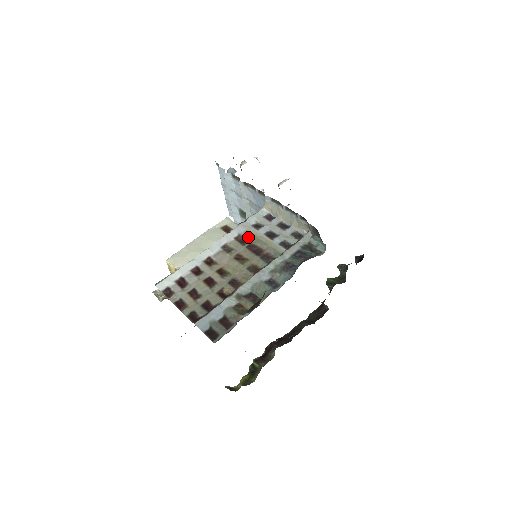
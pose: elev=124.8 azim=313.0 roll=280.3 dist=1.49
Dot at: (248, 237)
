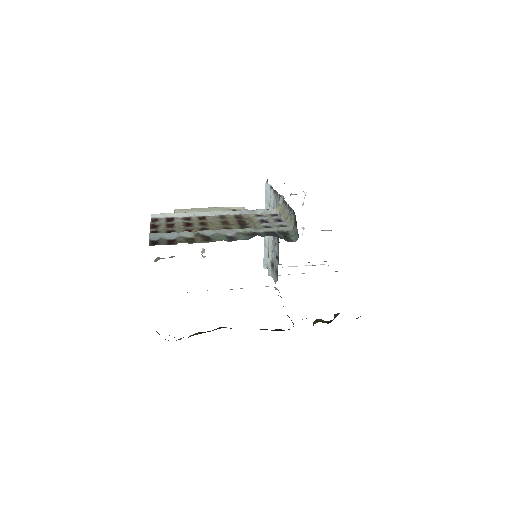
Dot at: (246, 217)
